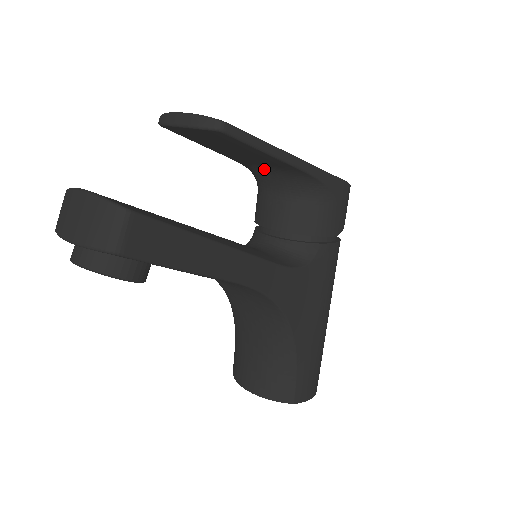
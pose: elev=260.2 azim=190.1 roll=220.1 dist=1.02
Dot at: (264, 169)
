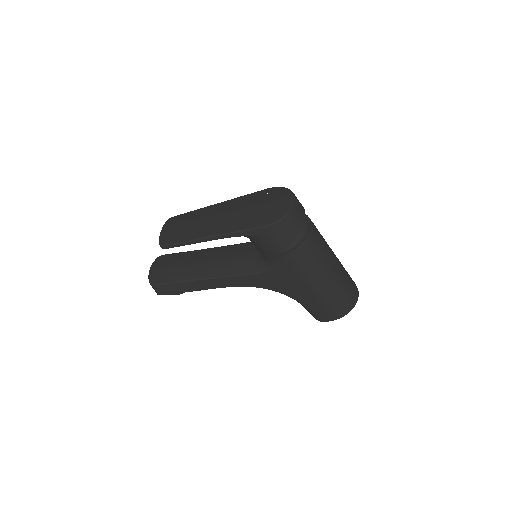
Dot at: occluded
